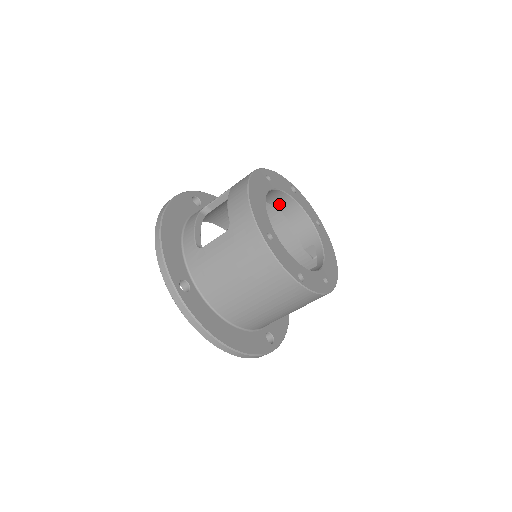
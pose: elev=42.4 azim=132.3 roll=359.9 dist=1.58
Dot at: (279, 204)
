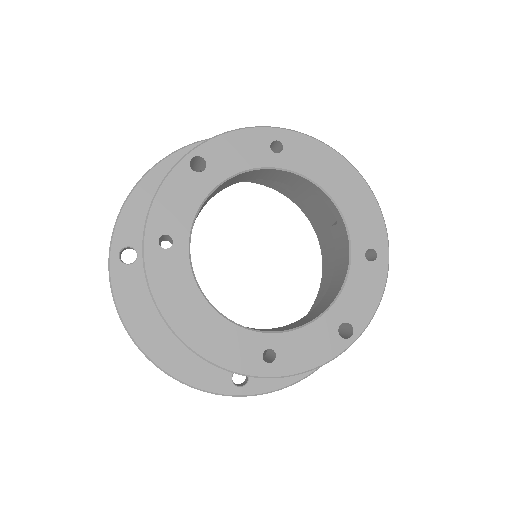
Dot at: (208, 199)
